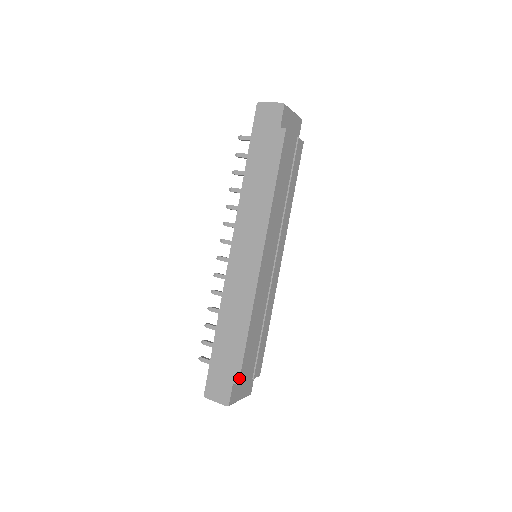
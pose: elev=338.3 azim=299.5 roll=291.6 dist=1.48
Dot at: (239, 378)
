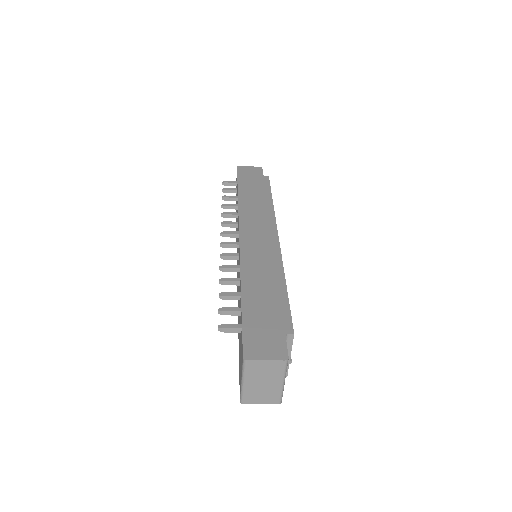
Dot at: (292, 326)
